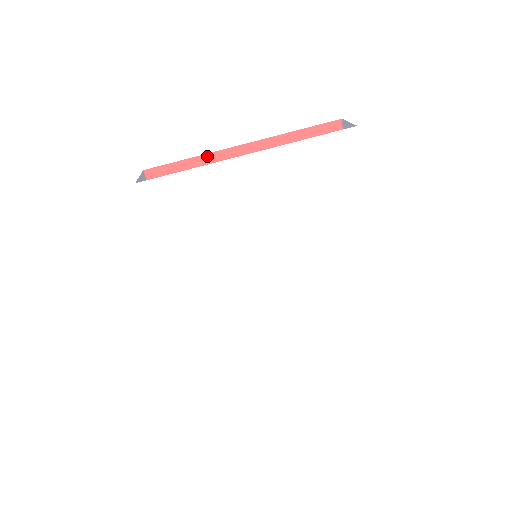
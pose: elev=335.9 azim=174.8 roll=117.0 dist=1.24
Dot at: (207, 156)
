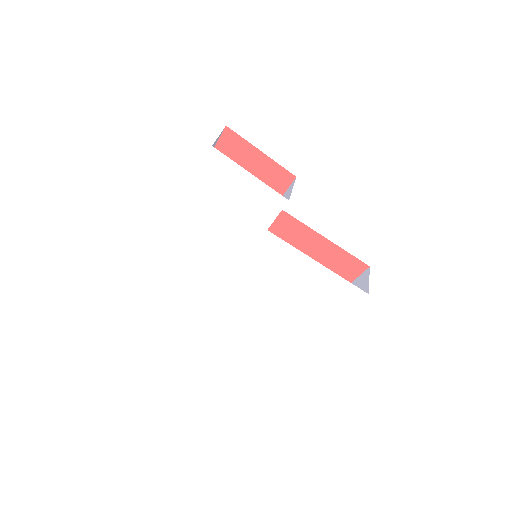
Dot at: occluded
